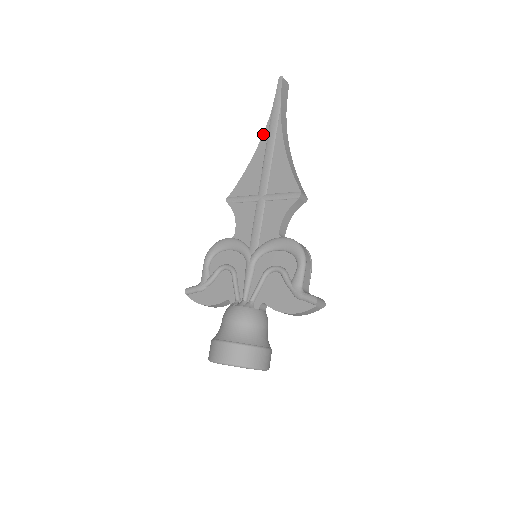
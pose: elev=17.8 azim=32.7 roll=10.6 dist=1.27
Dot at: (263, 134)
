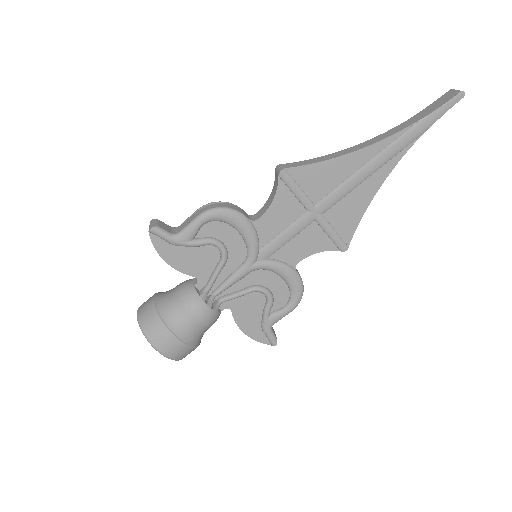
Dot at: (383, 140)
